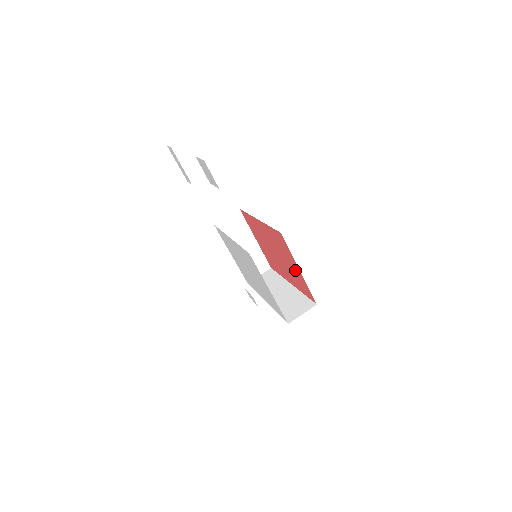
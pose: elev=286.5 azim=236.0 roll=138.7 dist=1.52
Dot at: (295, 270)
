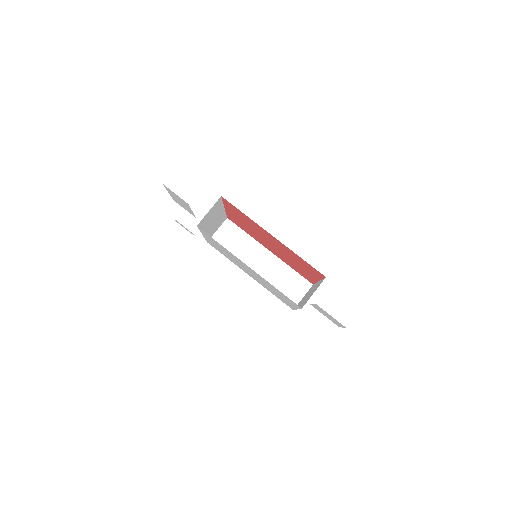
Dot at: (305, 272)
